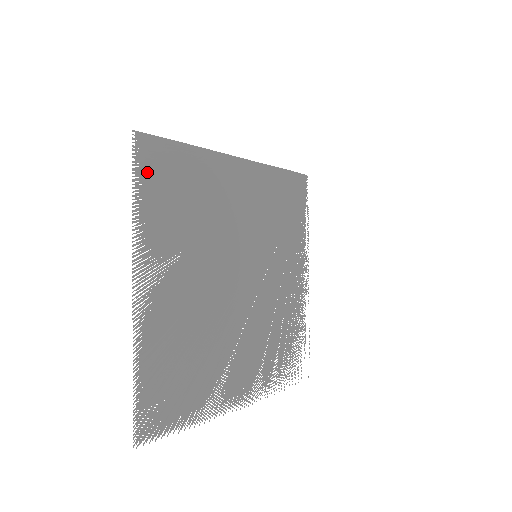
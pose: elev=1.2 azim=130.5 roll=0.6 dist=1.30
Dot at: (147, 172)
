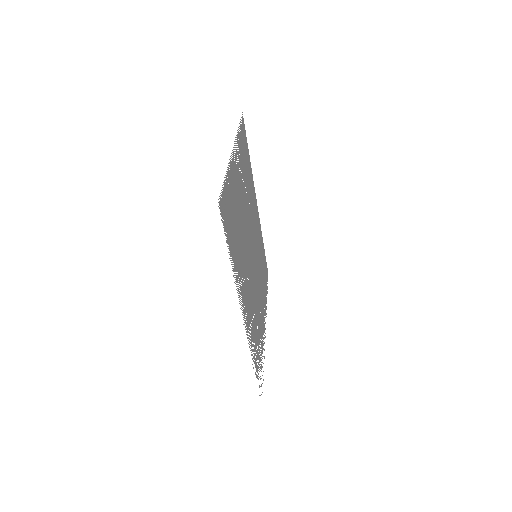
Dot at: (242, 131)
